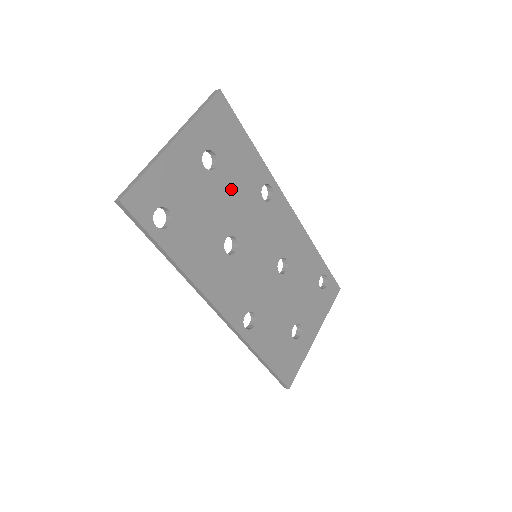
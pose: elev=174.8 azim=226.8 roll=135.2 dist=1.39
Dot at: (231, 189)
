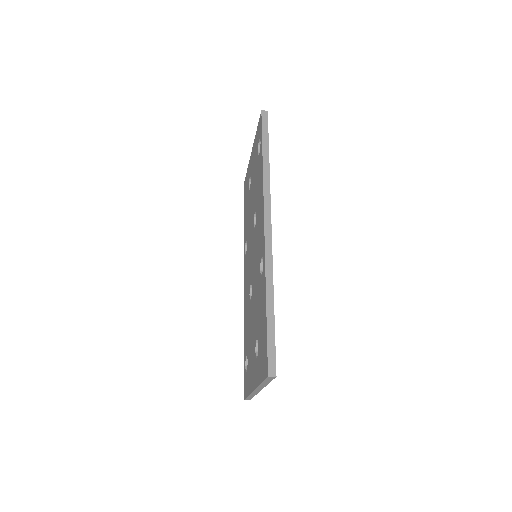
Dot at: occluded
